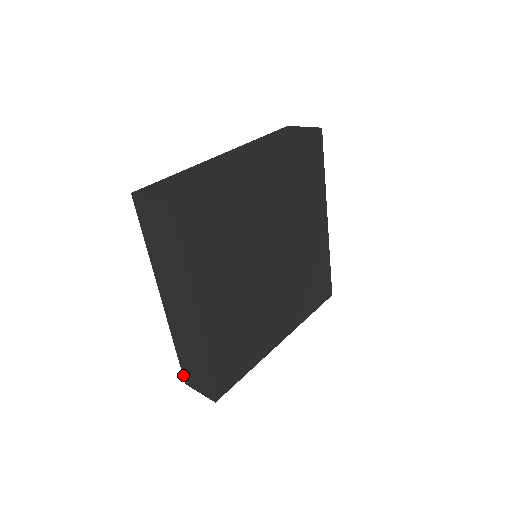
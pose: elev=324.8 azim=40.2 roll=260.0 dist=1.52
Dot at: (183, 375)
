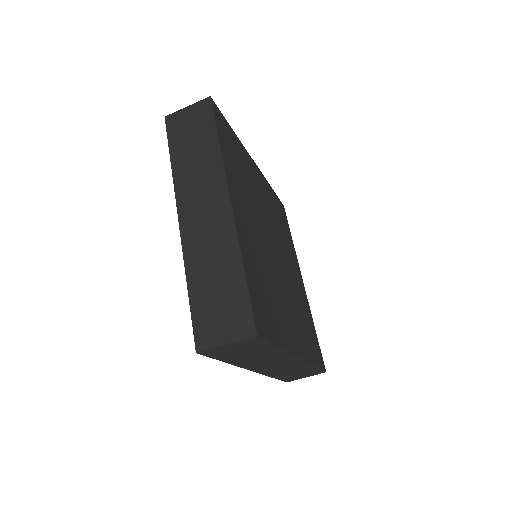
Dot at: (284, 381)
